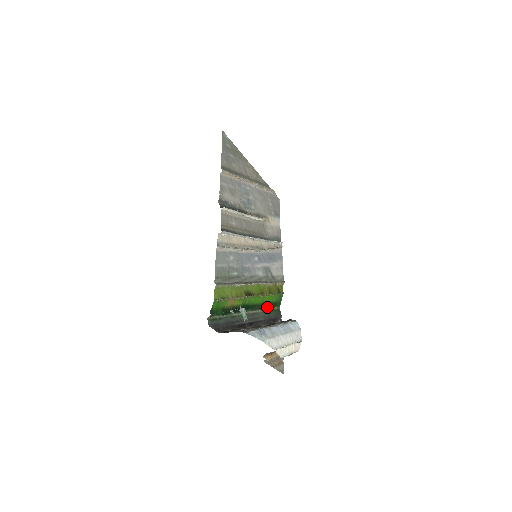
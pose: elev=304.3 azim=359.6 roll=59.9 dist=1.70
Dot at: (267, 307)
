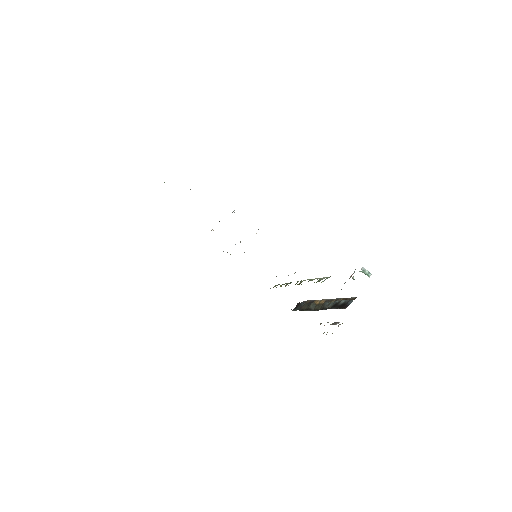
Dot at: occluded
